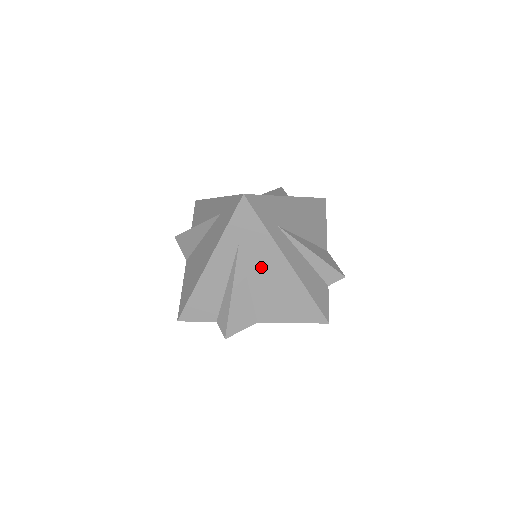
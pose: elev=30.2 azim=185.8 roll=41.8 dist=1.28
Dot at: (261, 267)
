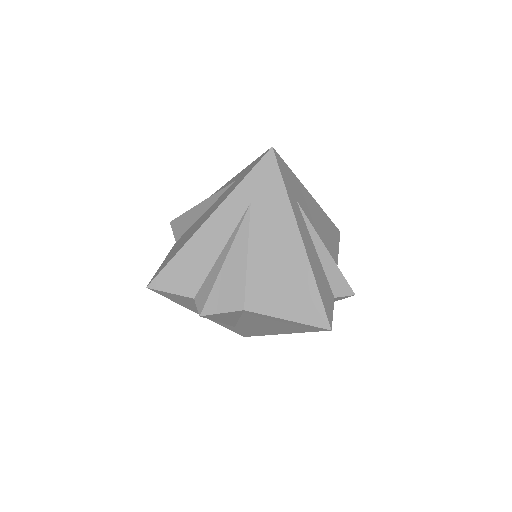
Dot at: (268, 237)
